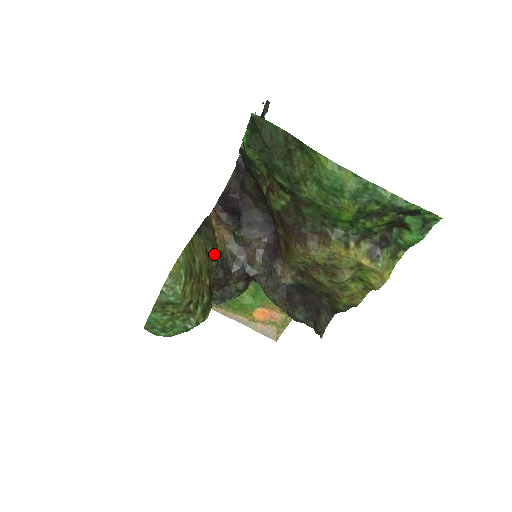
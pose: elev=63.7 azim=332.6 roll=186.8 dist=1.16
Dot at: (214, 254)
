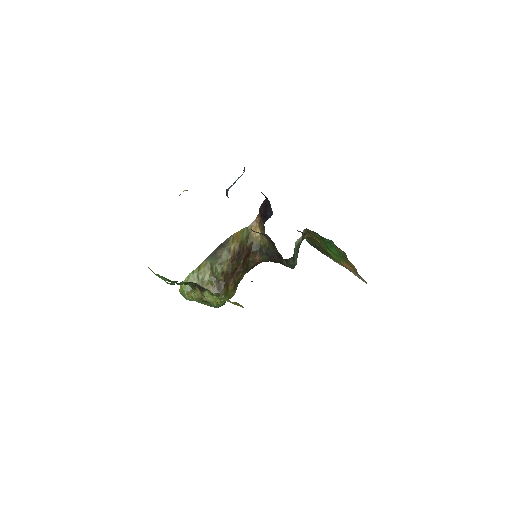
Dot at: (218, 267)
